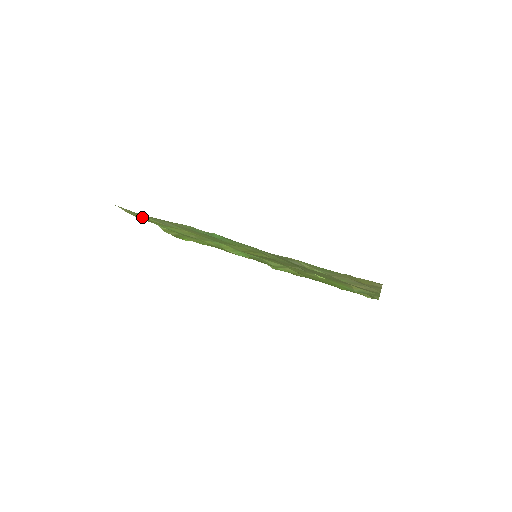
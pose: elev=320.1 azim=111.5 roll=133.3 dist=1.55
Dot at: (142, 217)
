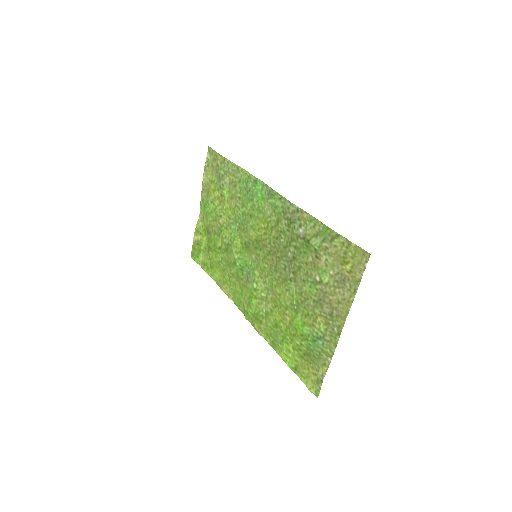
Dot at: (209, 178)
